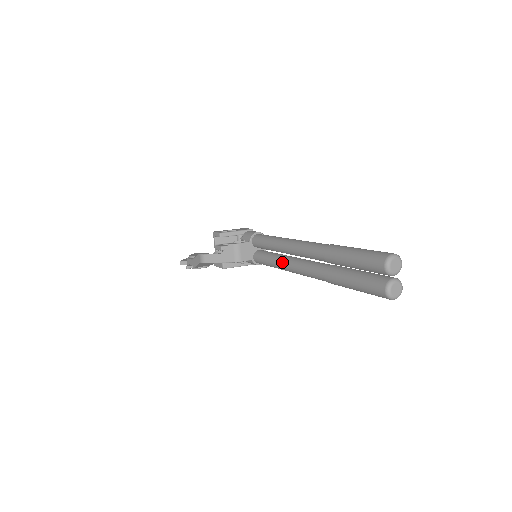
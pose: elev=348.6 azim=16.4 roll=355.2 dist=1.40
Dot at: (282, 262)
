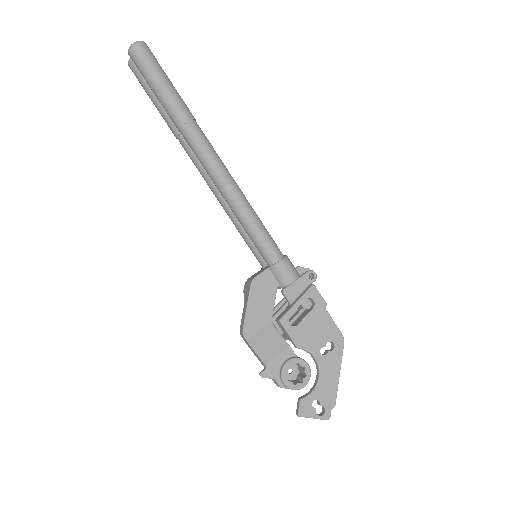
Dot at: occluded
